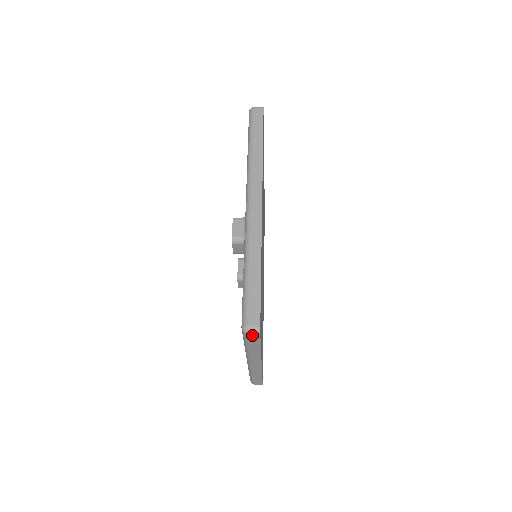
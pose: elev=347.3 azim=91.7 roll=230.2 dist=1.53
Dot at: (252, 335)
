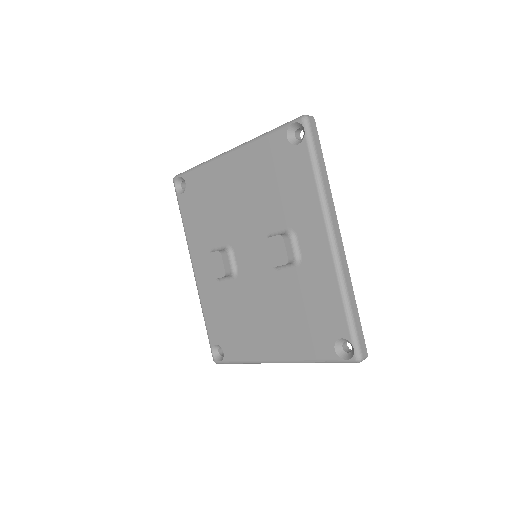
Dot at: occluded
